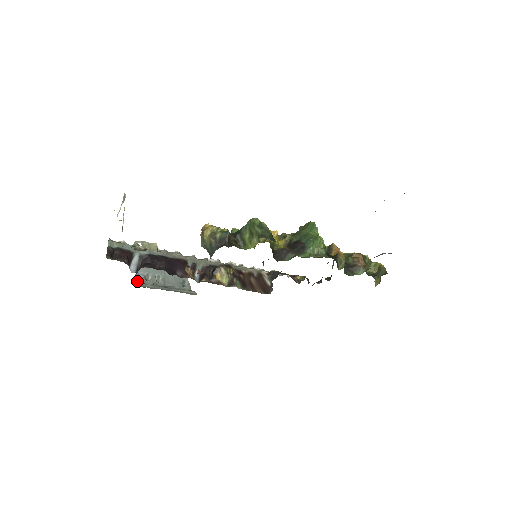
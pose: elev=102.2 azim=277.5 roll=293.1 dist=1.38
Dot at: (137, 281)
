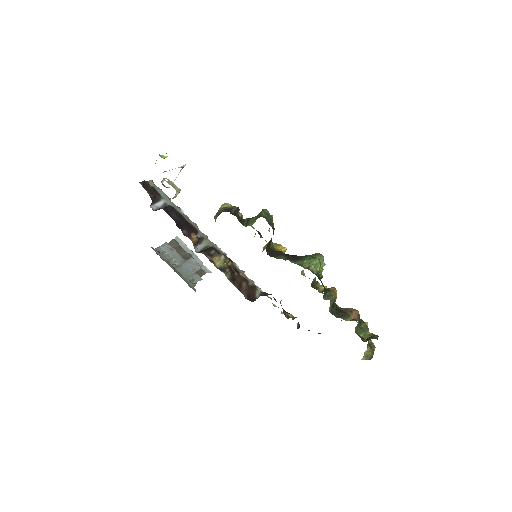
Dot at: (156, 250)
